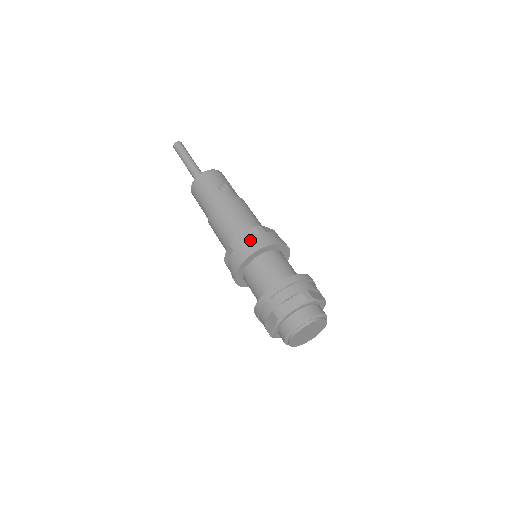
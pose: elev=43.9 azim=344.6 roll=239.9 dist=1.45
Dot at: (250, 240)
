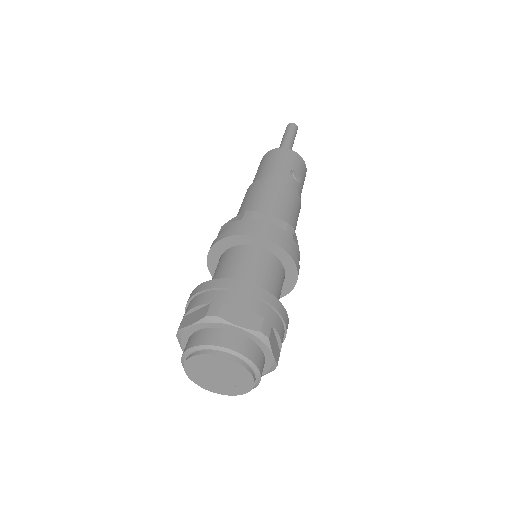
Dot at: (270, 225)
